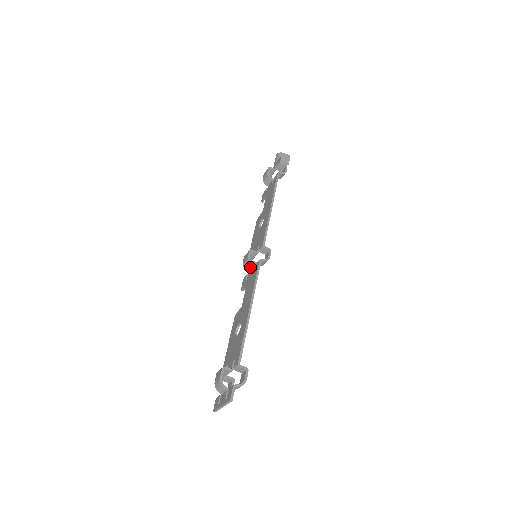
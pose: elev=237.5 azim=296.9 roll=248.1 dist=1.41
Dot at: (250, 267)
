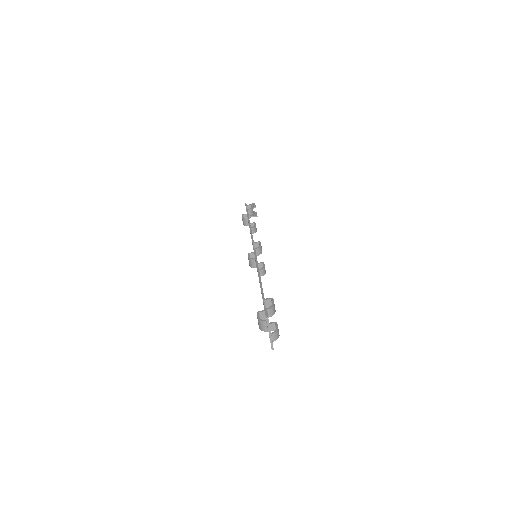
Dot at: (254, 262)
